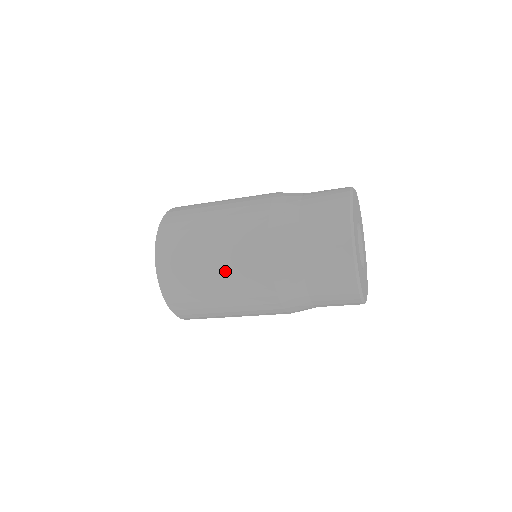
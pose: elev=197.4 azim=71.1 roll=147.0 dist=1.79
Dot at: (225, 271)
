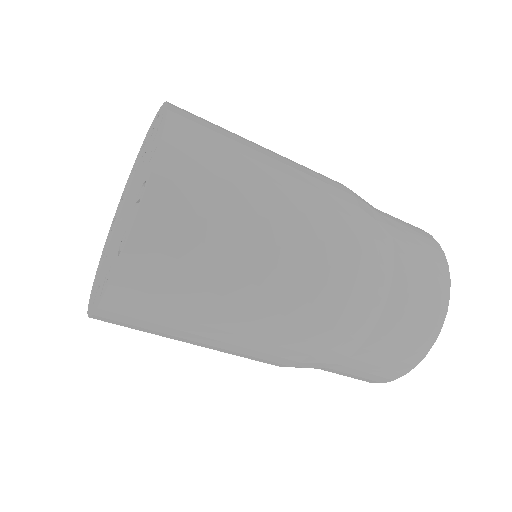
Dot at: (294, 212)
